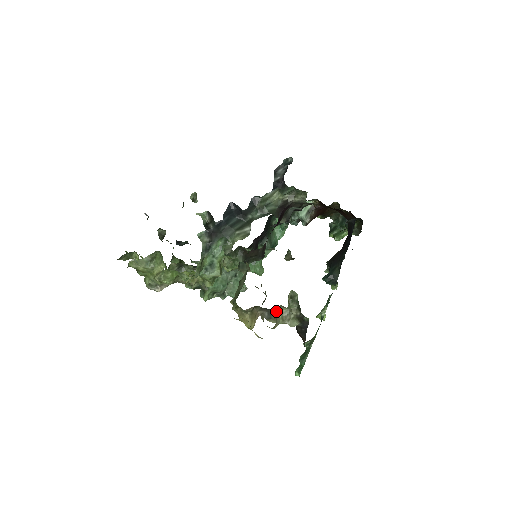
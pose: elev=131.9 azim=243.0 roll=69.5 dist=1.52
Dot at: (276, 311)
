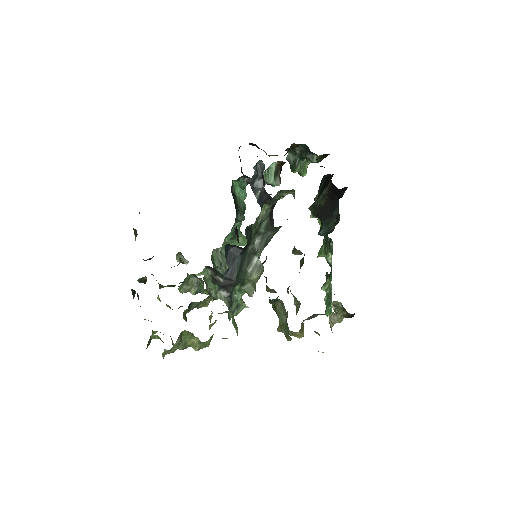
Dot at: (319, 314)
